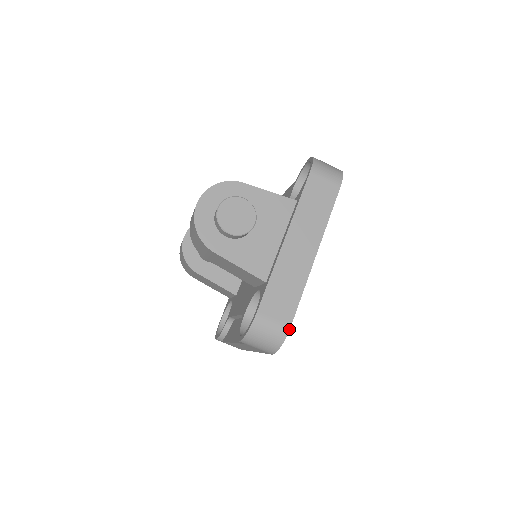
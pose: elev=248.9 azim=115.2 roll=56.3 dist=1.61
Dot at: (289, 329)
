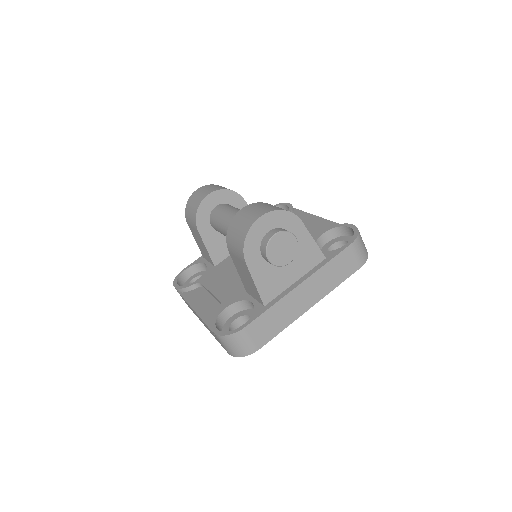
Dot at: (257, 350)
